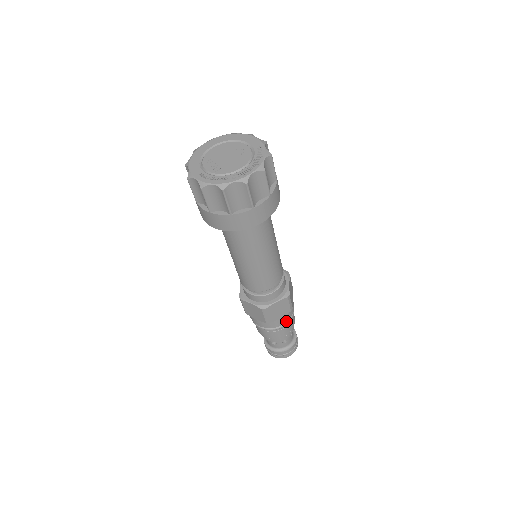
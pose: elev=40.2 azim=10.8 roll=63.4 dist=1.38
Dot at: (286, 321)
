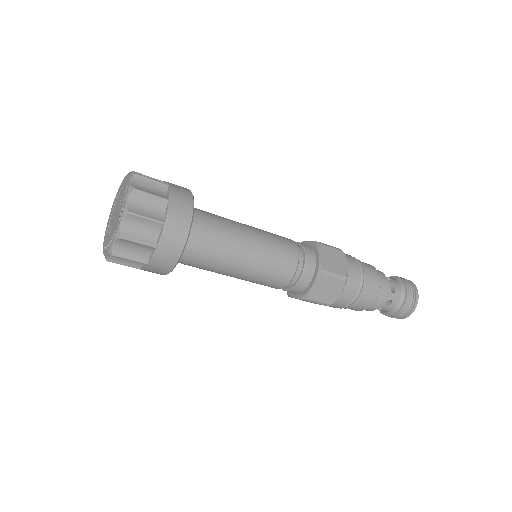
Dot at: (354, 291)
